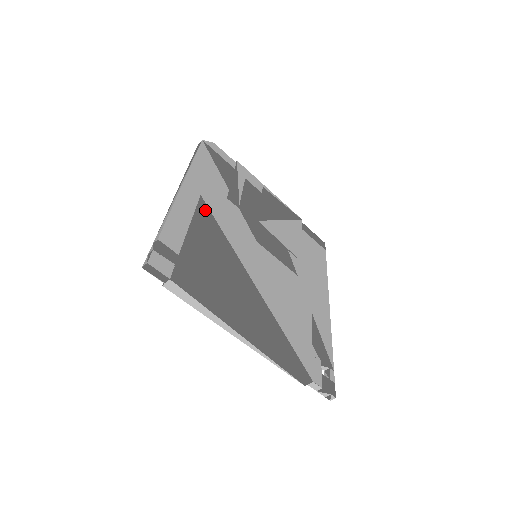
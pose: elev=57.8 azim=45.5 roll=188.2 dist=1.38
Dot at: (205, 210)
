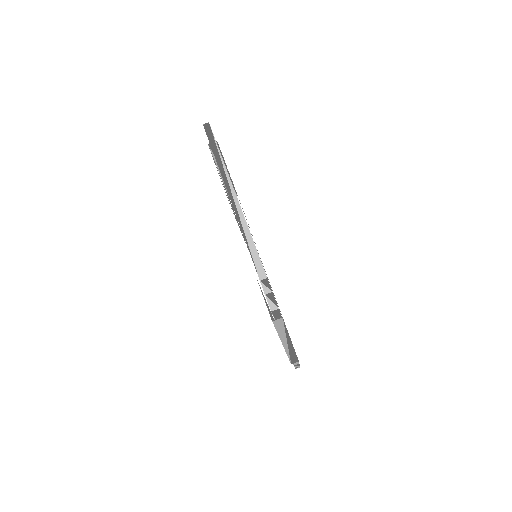
Dot at: occluded
